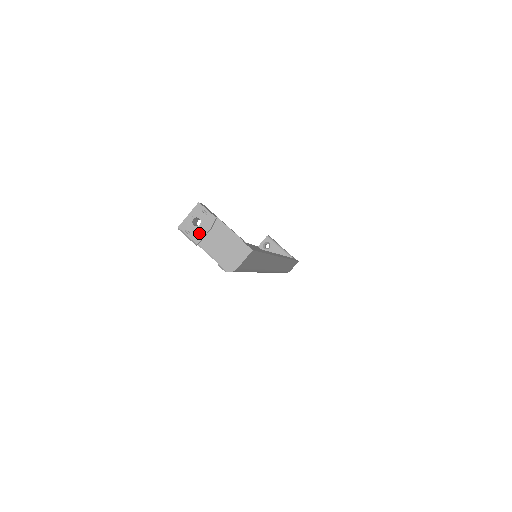
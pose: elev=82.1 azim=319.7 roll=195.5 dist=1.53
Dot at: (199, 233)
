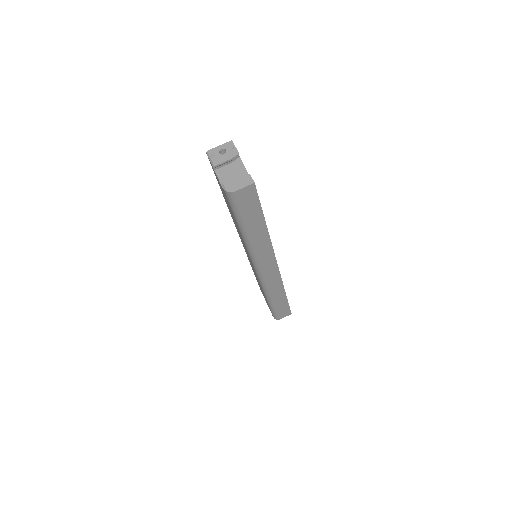
Dot at: (220, 159)
